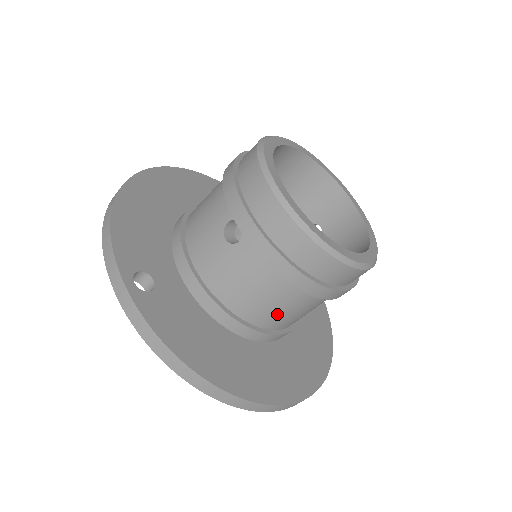
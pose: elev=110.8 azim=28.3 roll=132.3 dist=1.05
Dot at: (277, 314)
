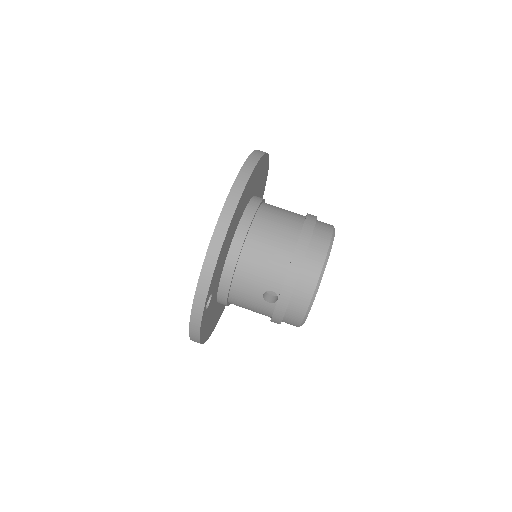
Dot at: occluded
